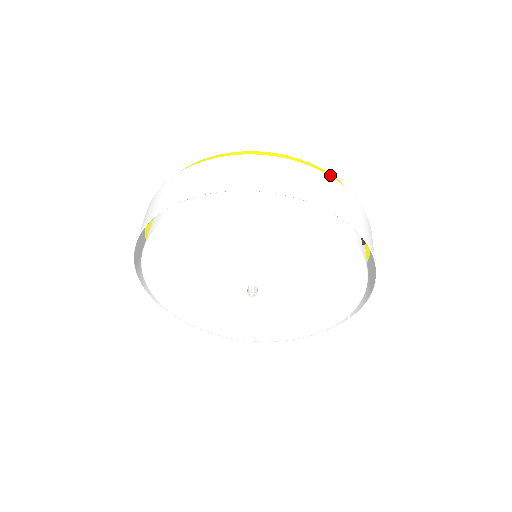
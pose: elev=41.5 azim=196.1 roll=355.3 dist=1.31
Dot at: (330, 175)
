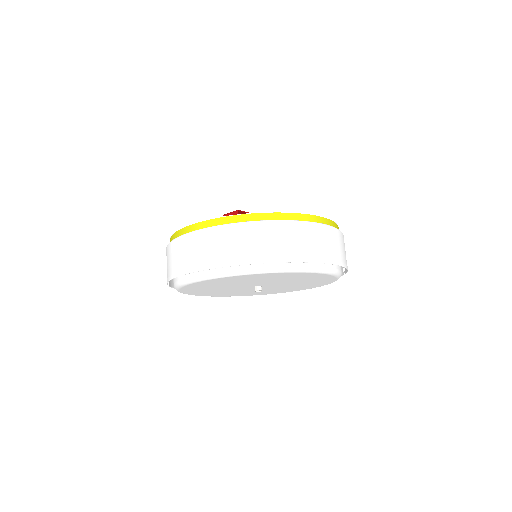
Dot at: (273, 214)
